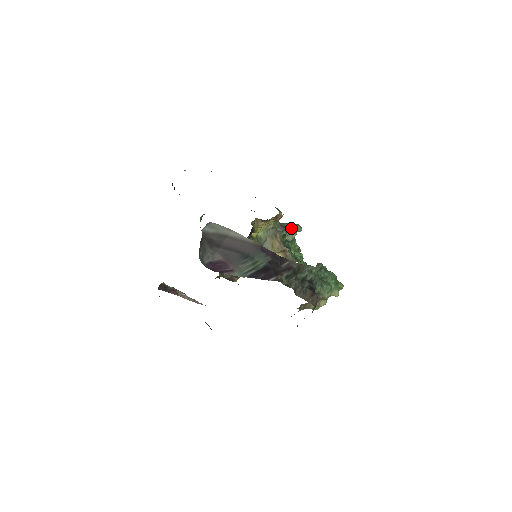
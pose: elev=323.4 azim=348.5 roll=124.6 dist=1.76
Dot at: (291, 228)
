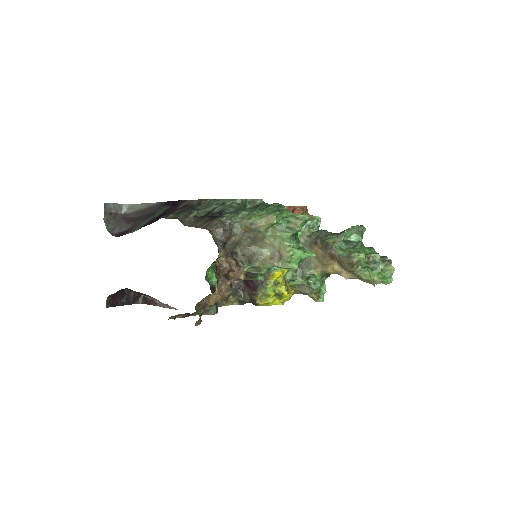
Dot at: occluded
